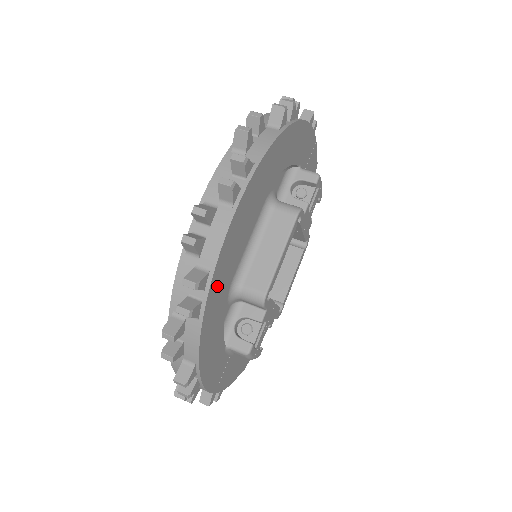
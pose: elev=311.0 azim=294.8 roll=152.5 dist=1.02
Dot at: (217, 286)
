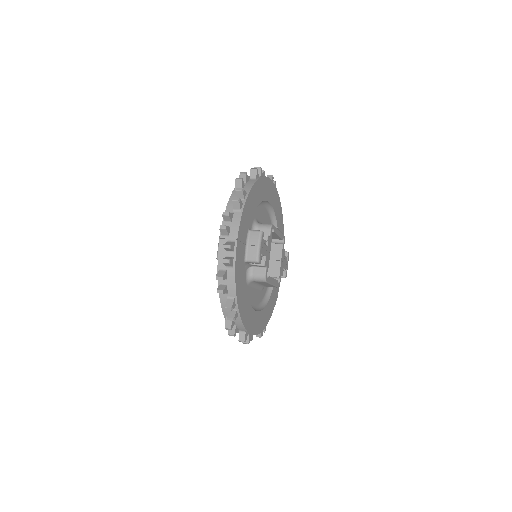
Dot at: (262, 185)
